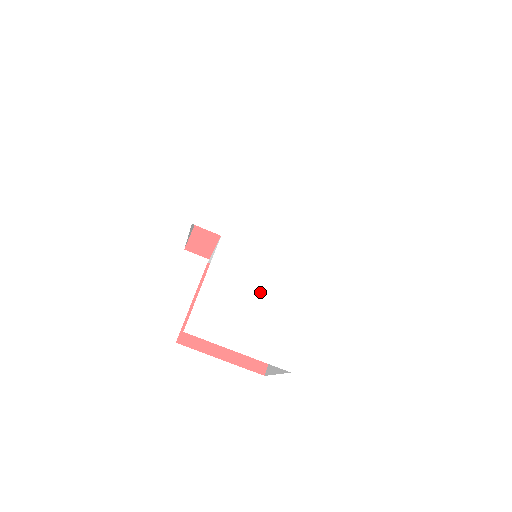
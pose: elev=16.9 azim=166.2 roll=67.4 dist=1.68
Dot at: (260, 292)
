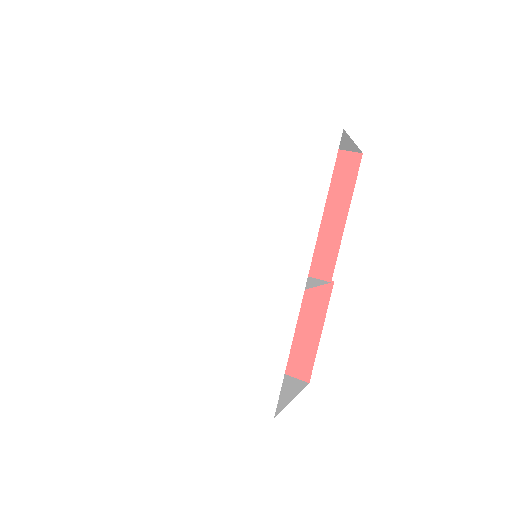
Dot at: (231, 320)
